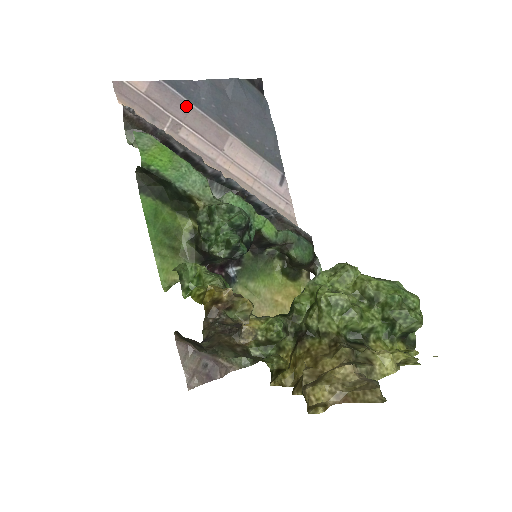
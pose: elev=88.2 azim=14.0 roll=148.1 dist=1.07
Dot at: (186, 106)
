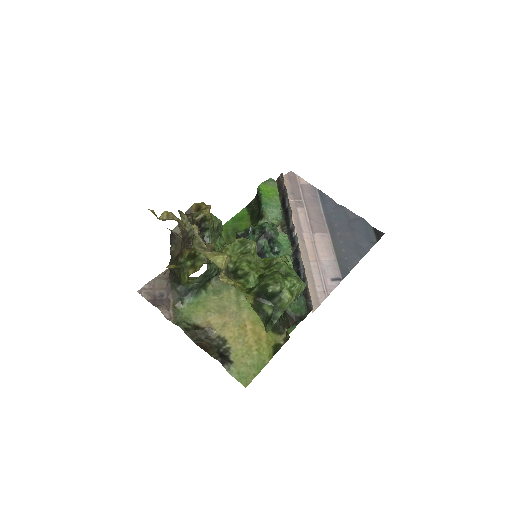
Dot at: (317, 204)
